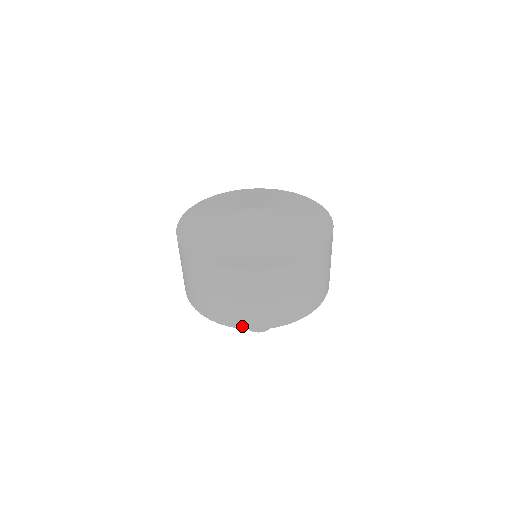
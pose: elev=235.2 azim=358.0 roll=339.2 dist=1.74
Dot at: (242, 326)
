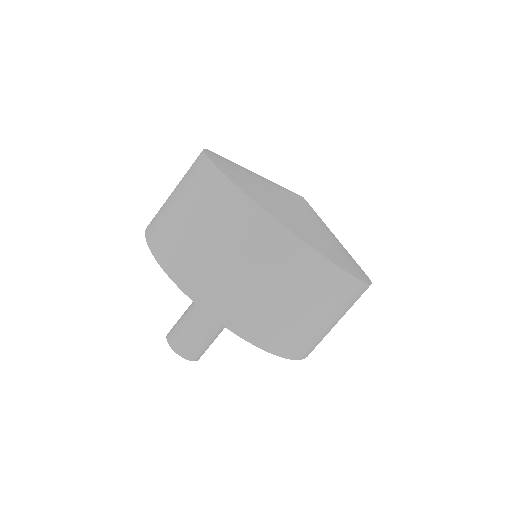
Dot at: (272, 348)
